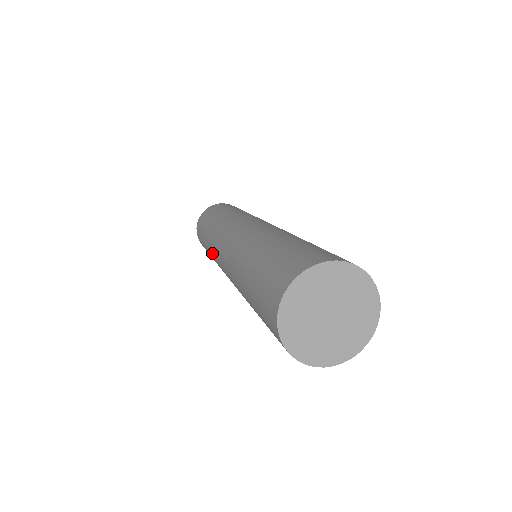
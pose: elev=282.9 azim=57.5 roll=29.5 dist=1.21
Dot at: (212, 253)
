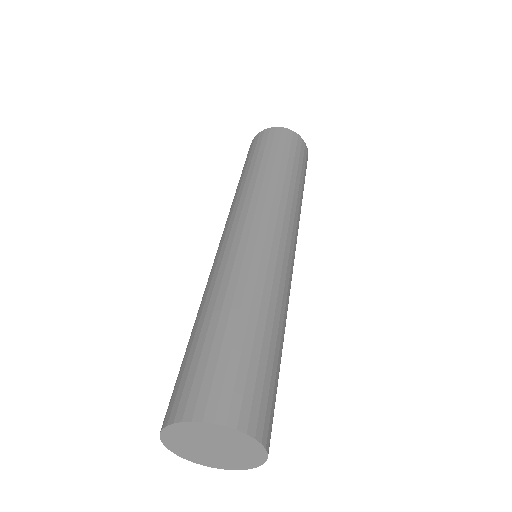
Dot at: (235, 199)
